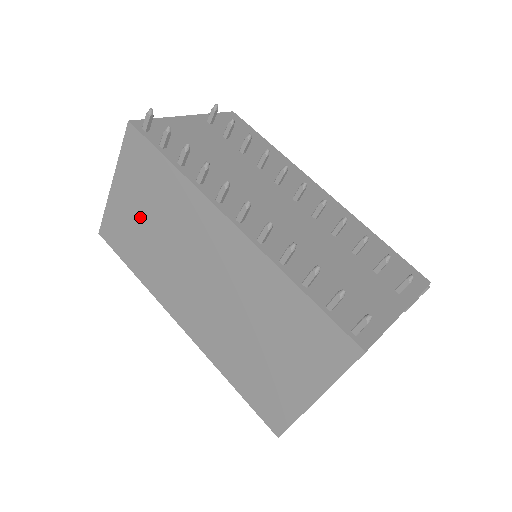
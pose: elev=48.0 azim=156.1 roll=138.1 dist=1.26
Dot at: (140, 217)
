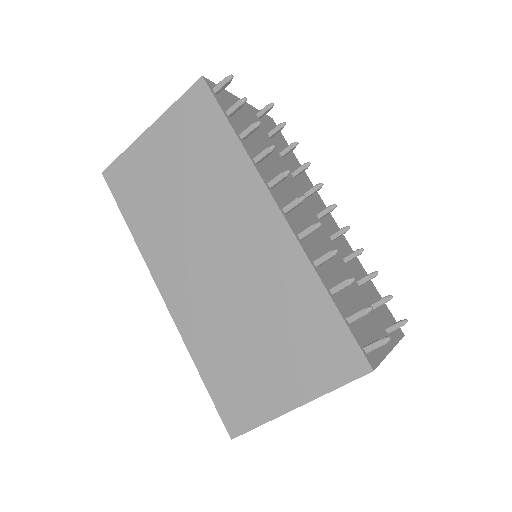
Dot at: (167, 172)
